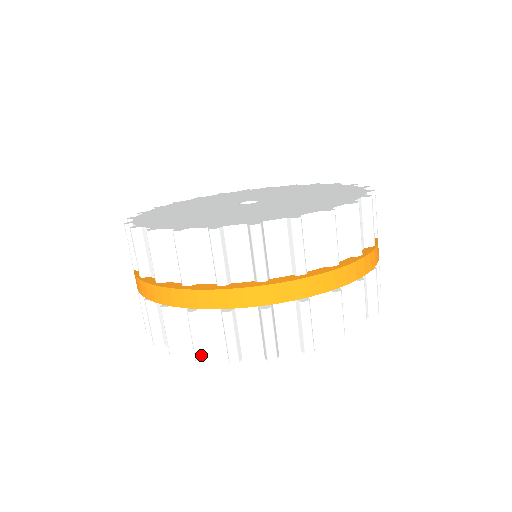
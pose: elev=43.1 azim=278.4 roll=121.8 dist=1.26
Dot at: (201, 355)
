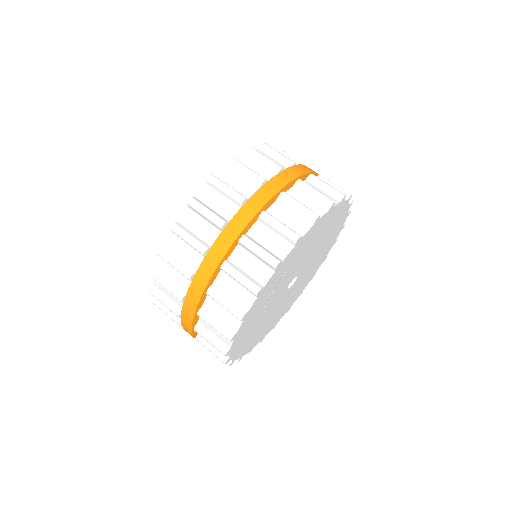
Dot at: (228, 334)
